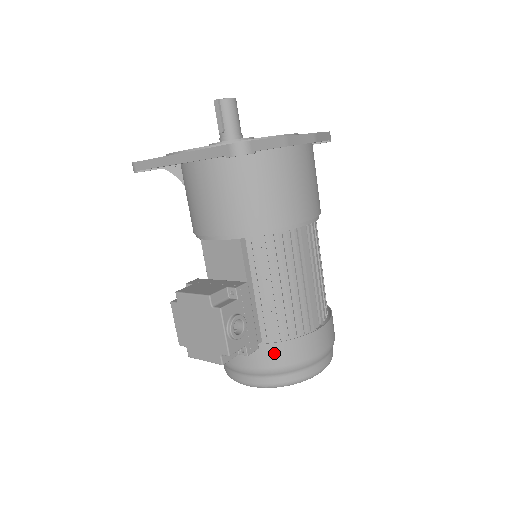
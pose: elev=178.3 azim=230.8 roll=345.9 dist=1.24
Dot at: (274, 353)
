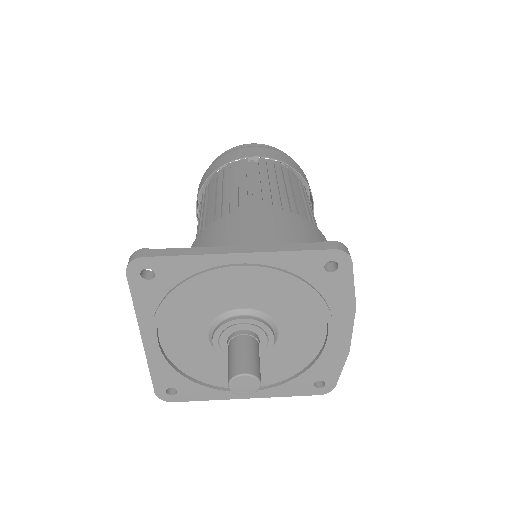
Dot at: occluded
